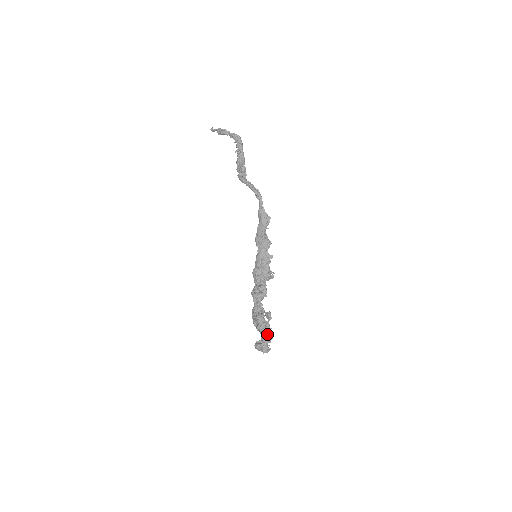
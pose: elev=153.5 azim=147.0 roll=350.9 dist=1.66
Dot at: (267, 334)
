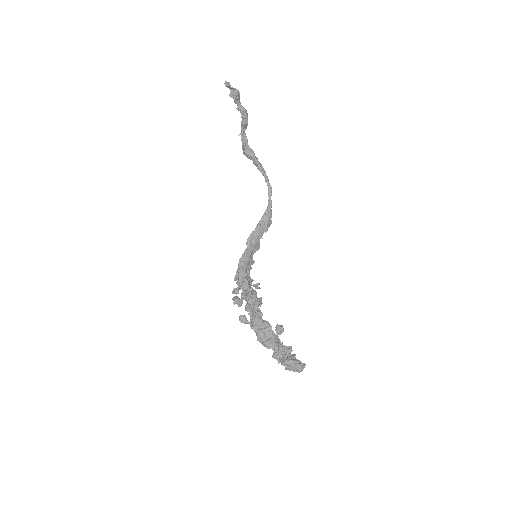
Dot at: (291, 350)
